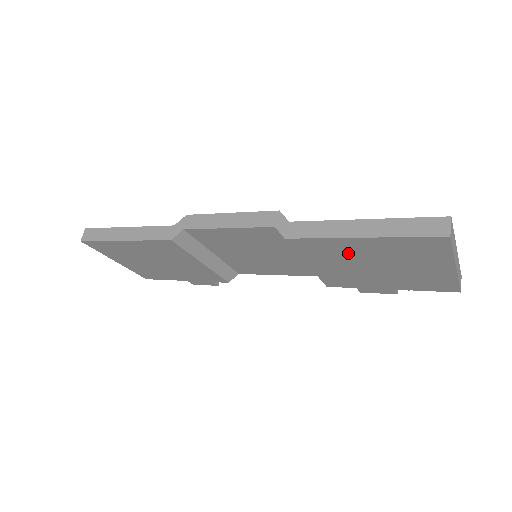
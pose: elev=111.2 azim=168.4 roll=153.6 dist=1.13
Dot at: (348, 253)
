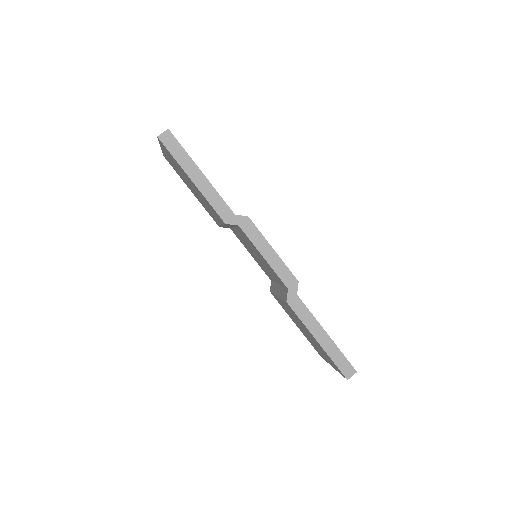
Dot at: (303, 326)
